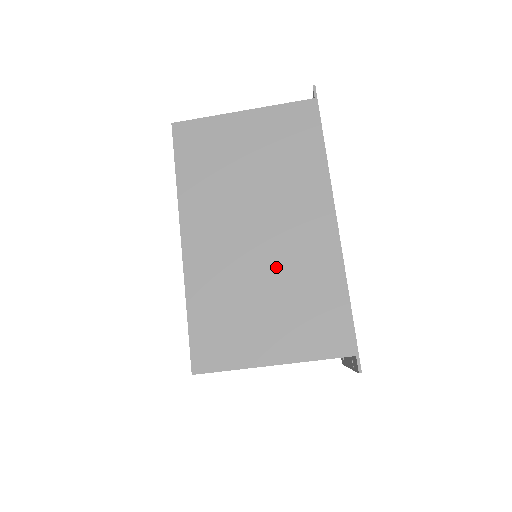
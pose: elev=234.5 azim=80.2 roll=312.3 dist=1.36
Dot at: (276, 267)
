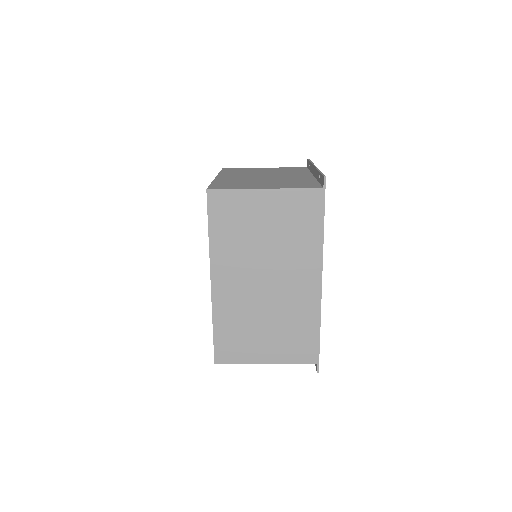
Dot at: (276, 308)
